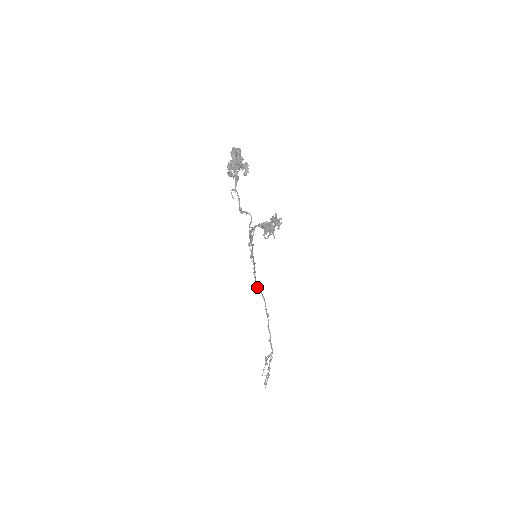
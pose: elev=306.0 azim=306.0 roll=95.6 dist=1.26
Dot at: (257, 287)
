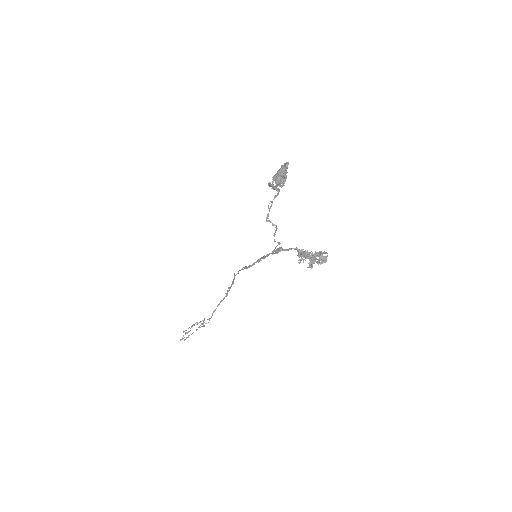
Dot at: (235, 275)
